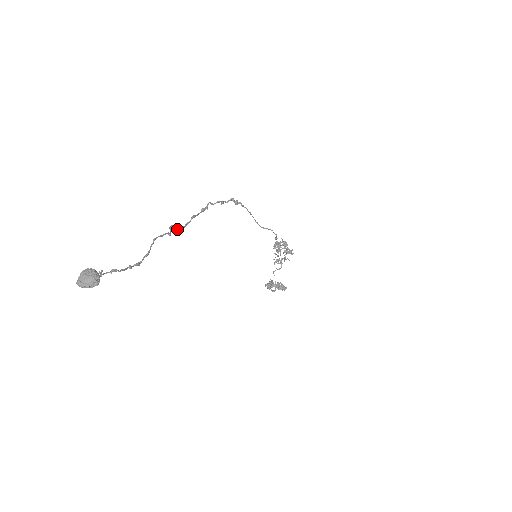
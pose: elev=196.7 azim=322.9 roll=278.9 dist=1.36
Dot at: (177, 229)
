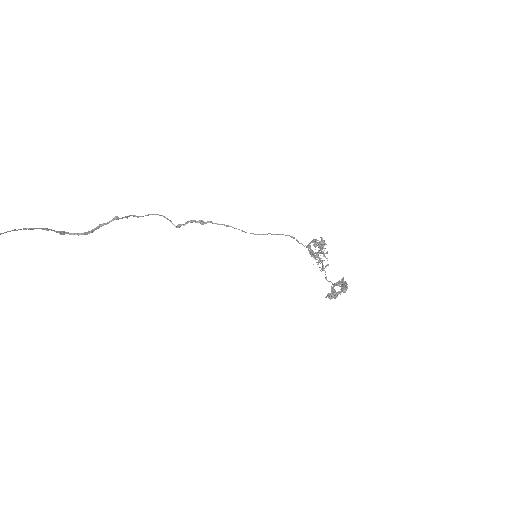
Dot at: occluded
